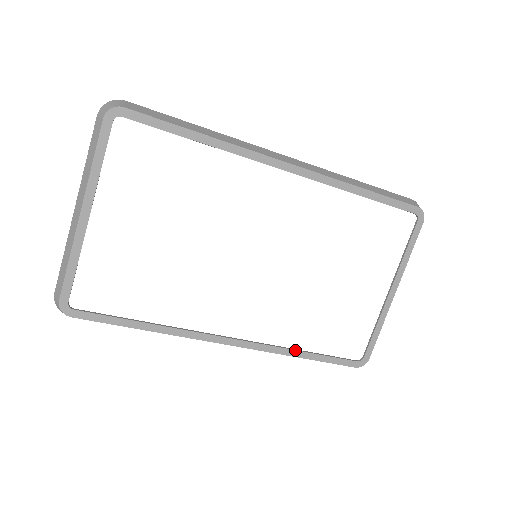
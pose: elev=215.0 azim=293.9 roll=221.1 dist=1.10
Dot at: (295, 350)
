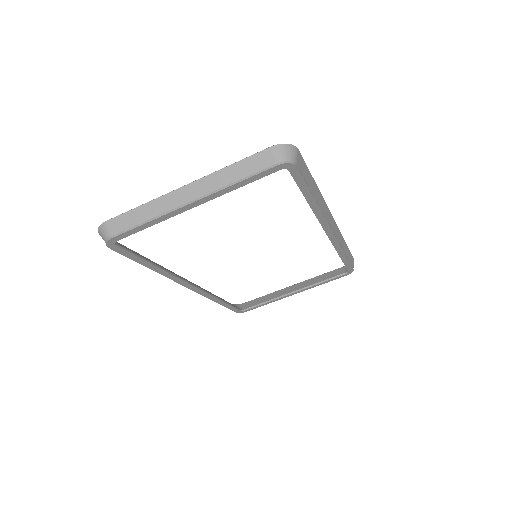
Dot at: (218, 299)
